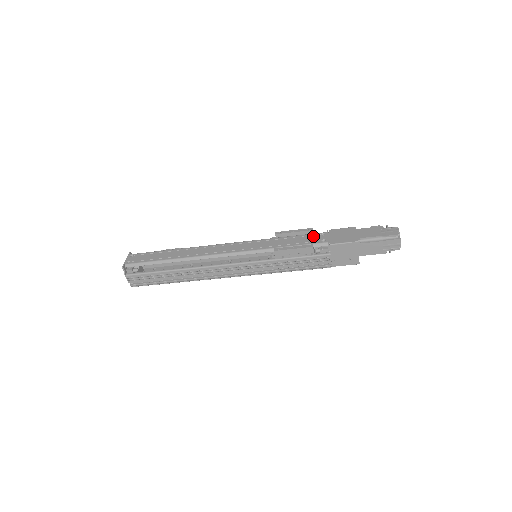
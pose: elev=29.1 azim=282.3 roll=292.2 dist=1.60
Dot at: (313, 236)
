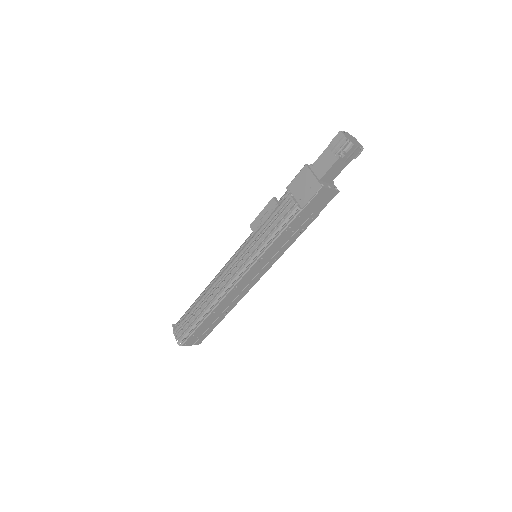
Dot at: occluded
